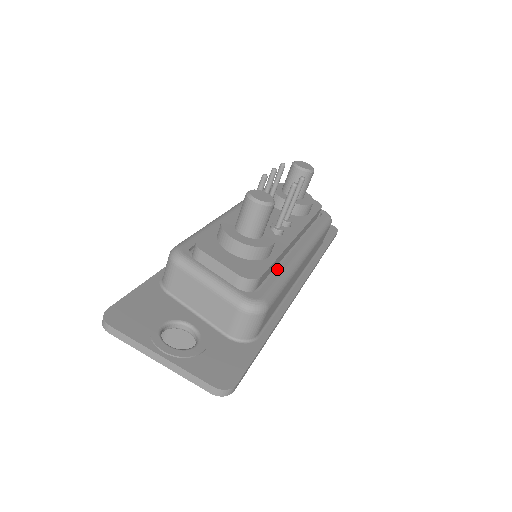
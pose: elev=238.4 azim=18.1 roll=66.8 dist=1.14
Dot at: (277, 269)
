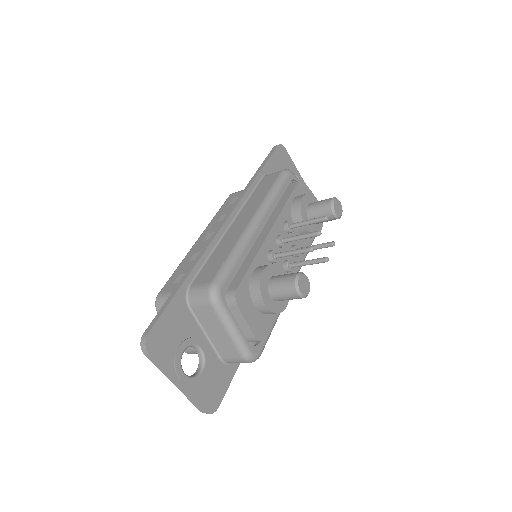
Dot at: occluded
